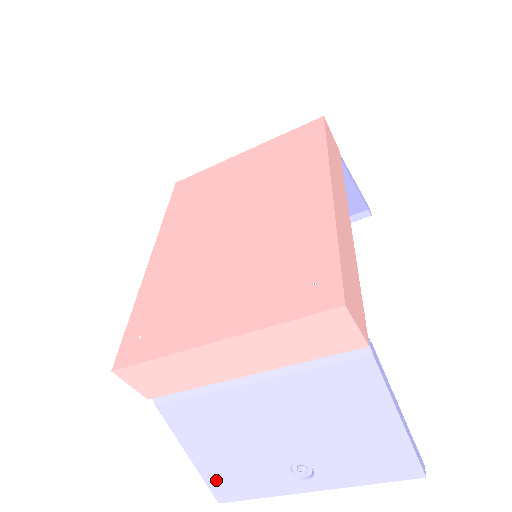
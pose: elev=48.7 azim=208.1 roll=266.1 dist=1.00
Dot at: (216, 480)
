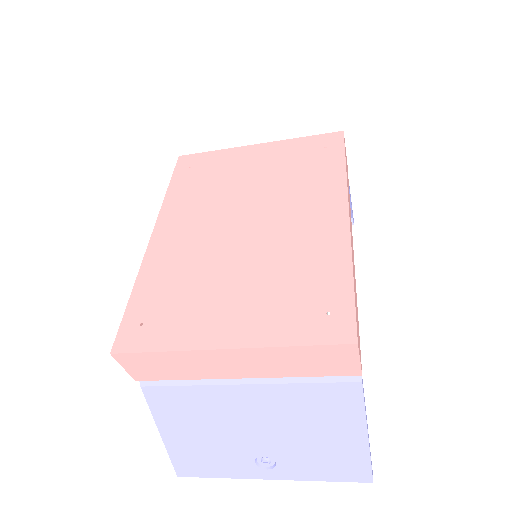
Dot at: (181, 457)
